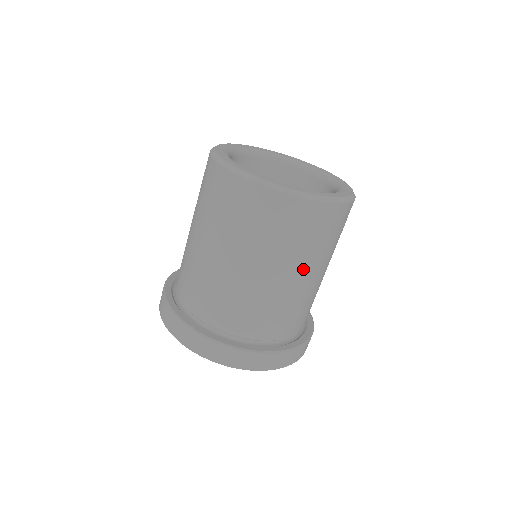
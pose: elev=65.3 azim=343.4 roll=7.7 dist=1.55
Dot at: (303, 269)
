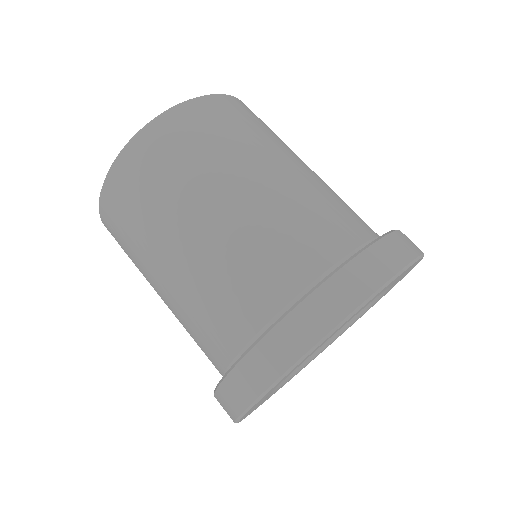
Dot at: (193, 210)
